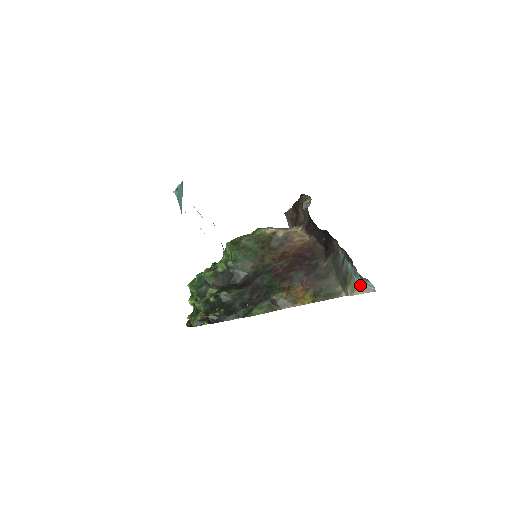
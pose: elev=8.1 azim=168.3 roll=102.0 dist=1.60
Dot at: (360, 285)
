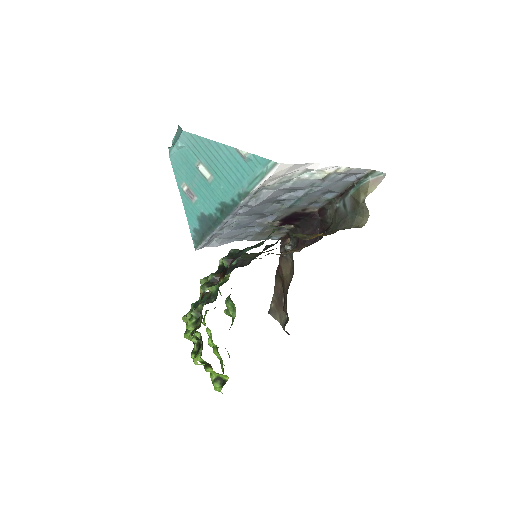
Dot at: (369, 181)
